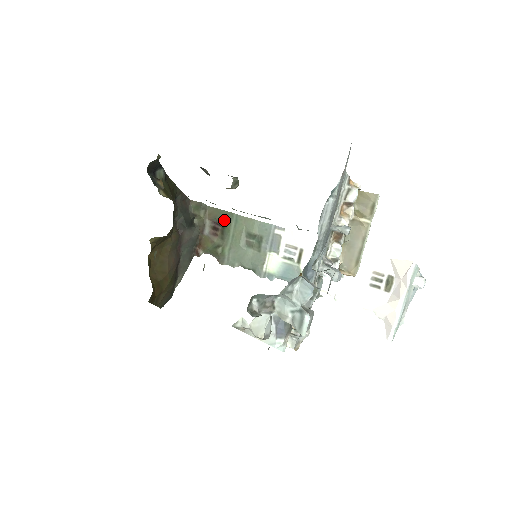
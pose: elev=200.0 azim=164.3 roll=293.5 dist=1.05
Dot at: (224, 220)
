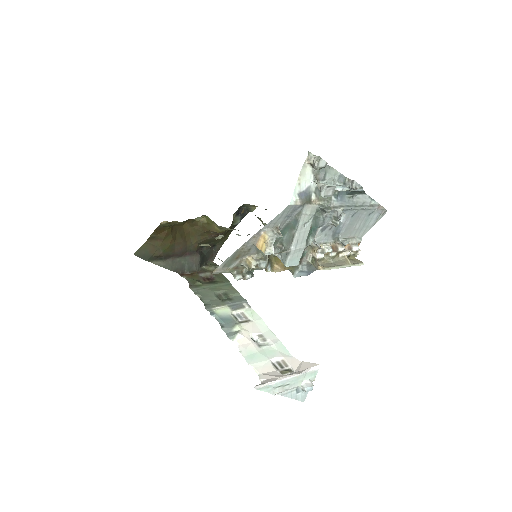
Dot at: (220, 280)
